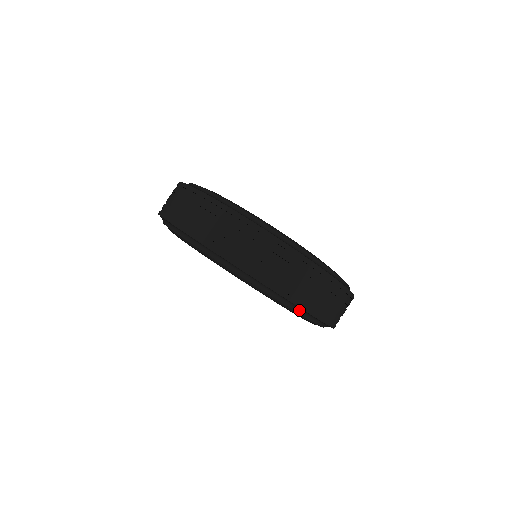
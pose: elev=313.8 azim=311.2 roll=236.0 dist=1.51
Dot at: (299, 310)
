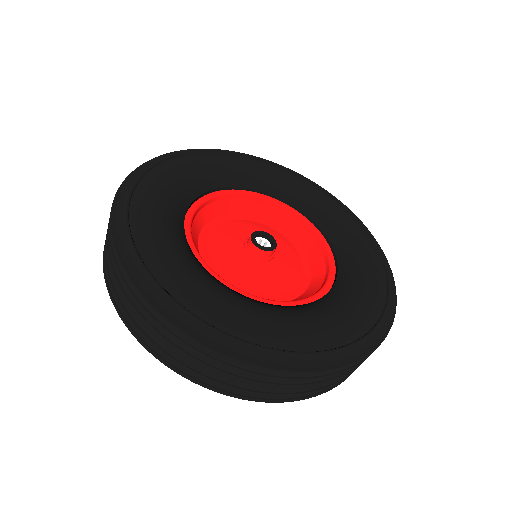
Dot at: occluded
